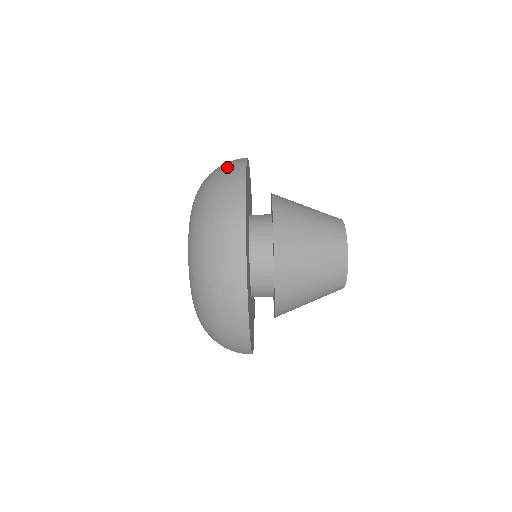
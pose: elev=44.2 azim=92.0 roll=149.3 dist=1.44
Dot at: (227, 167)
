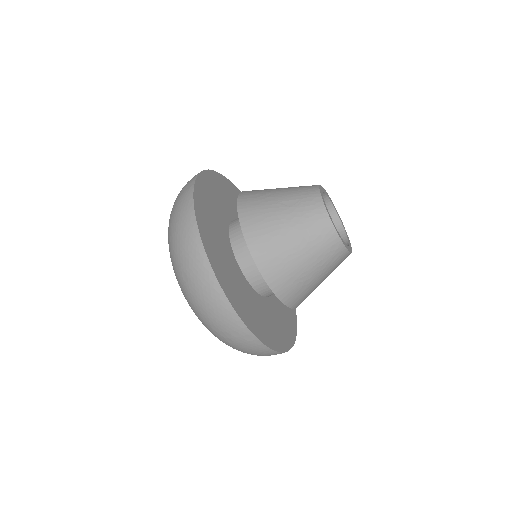
Dot at: (178, 209)
